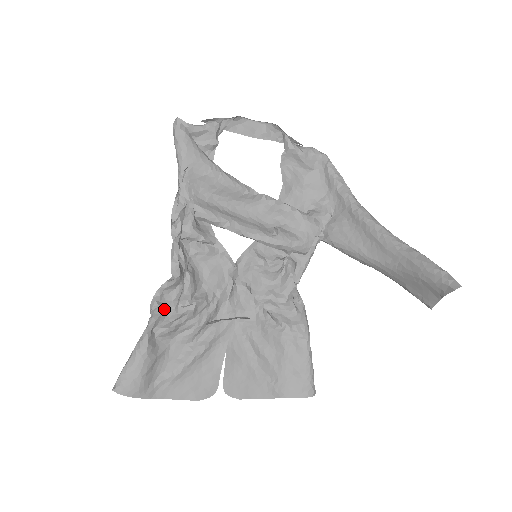
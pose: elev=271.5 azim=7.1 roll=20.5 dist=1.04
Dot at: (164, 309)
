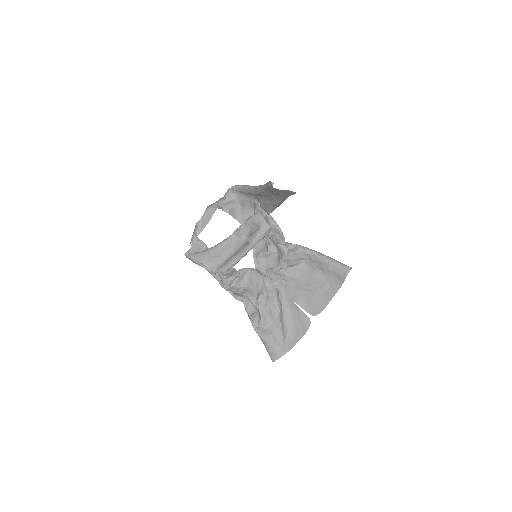
Dot at: (254, 315)
